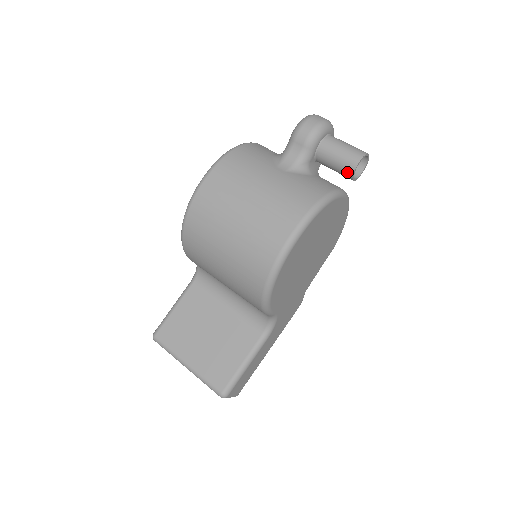
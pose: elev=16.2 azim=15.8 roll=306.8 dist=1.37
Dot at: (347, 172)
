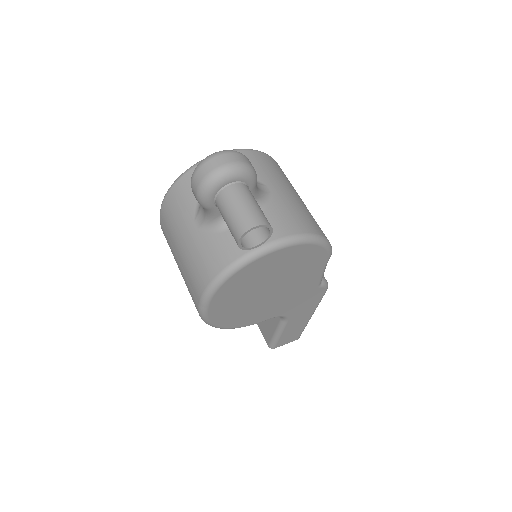
Dot at: (241, 243)
